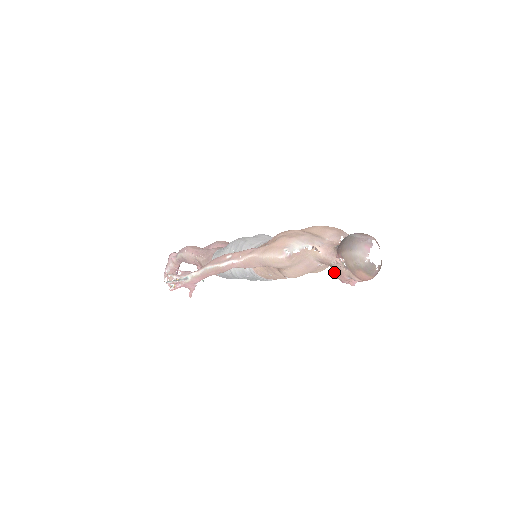
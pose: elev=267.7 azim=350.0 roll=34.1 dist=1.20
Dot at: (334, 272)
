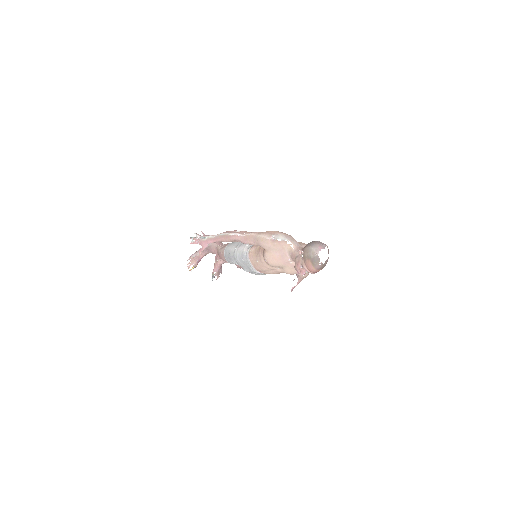
Dot at: (295, 262)
